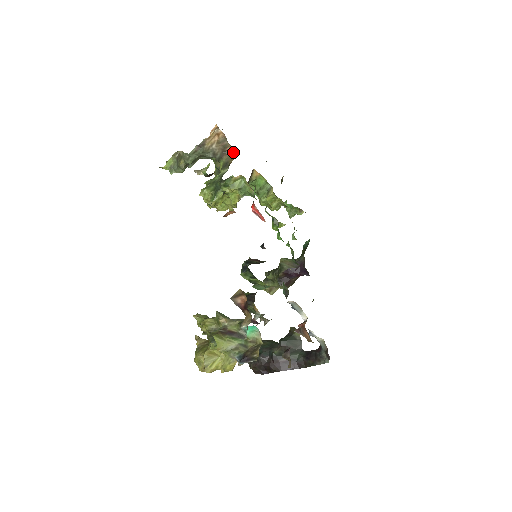
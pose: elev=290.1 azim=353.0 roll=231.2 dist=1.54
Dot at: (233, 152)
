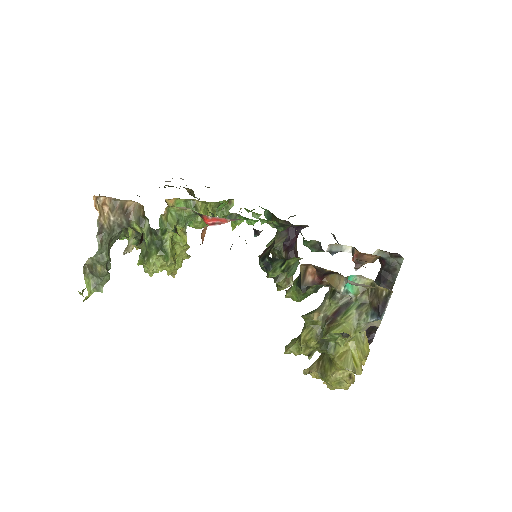
Dot at: (133, 204)
